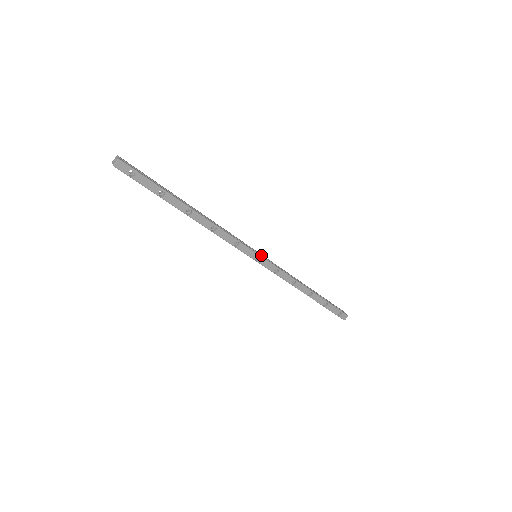
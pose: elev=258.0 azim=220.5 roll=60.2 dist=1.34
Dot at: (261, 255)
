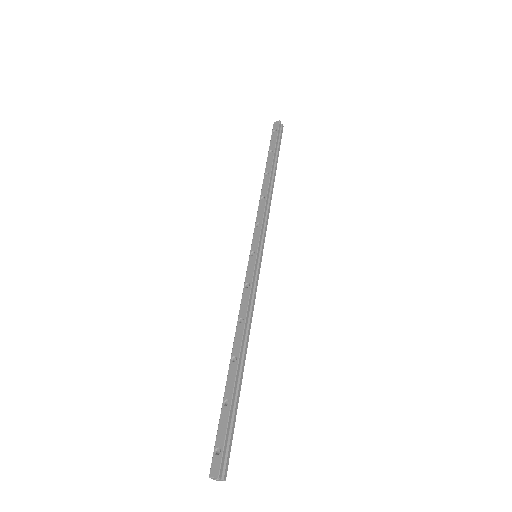
Dot at: (260, 249)
